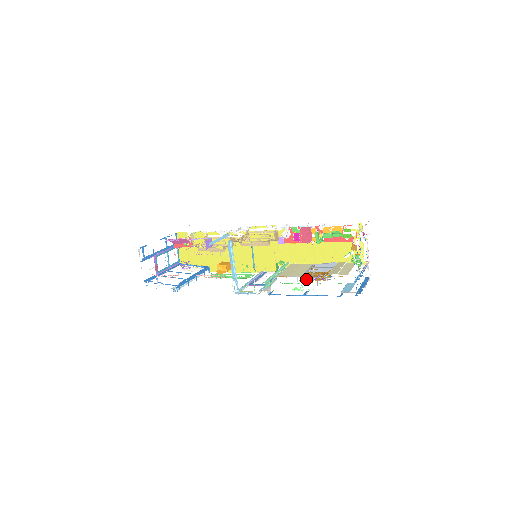
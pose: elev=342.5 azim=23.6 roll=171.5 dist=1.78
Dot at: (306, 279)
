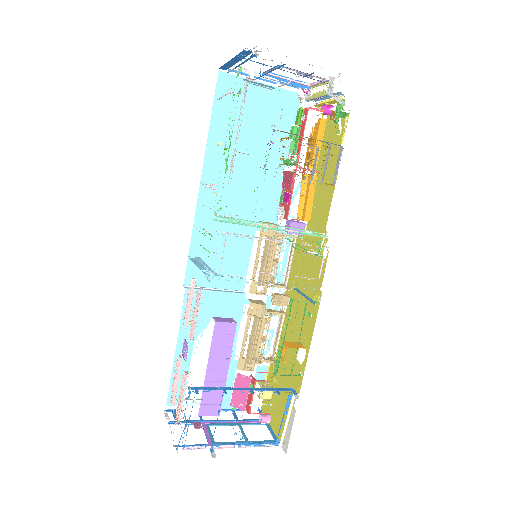
Dot at: occluded
